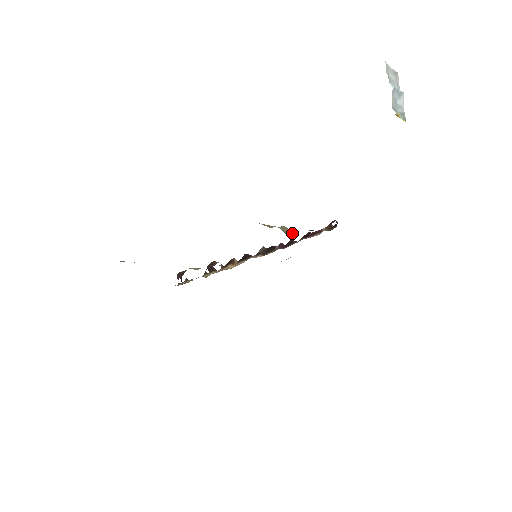
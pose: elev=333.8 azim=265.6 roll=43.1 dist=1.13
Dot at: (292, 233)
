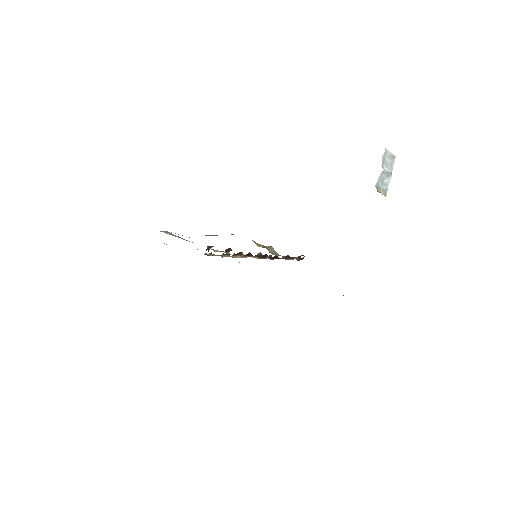
Dot at: (275, 253)
